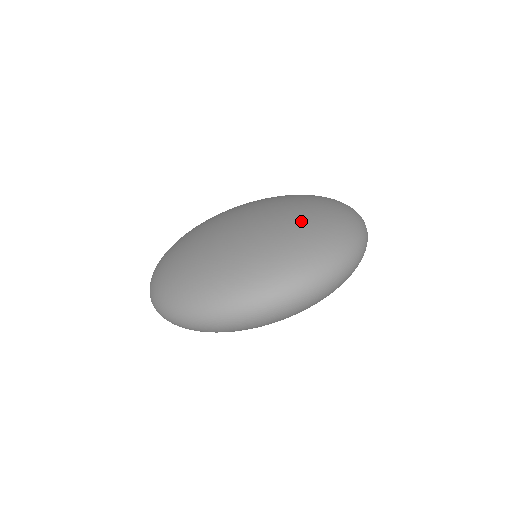
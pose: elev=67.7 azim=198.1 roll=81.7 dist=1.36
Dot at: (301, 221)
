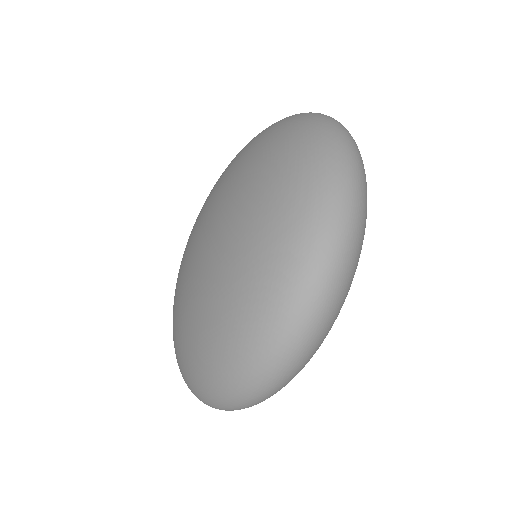
Dot at: (216, 299)
